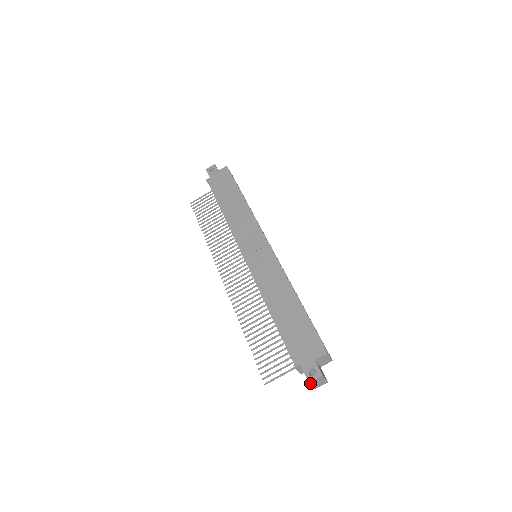
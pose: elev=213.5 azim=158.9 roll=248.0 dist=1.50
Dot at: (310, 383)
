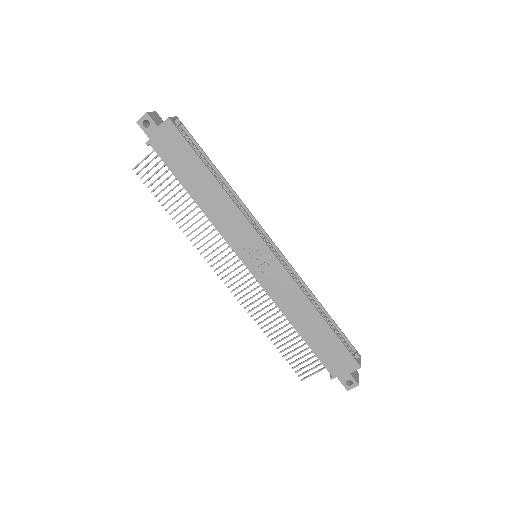
Dot at: (348, 389)
